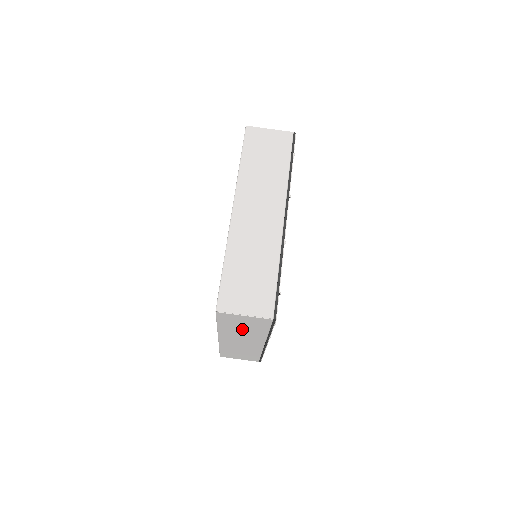
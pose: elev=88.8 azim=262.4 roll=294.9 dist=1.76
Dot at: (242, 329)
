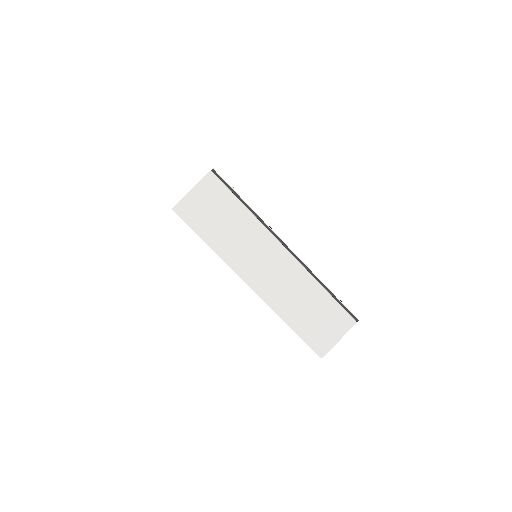
Dot at: (228, 228)
